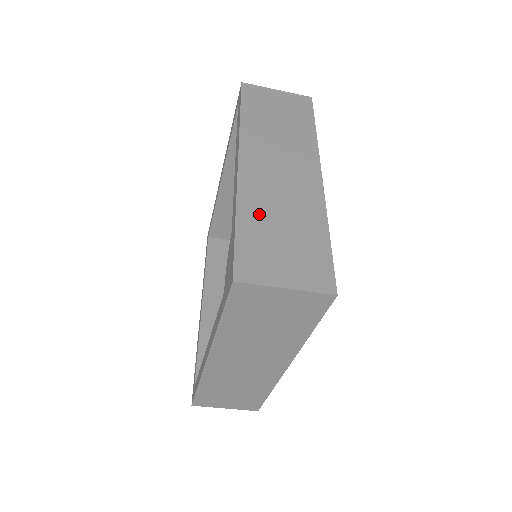
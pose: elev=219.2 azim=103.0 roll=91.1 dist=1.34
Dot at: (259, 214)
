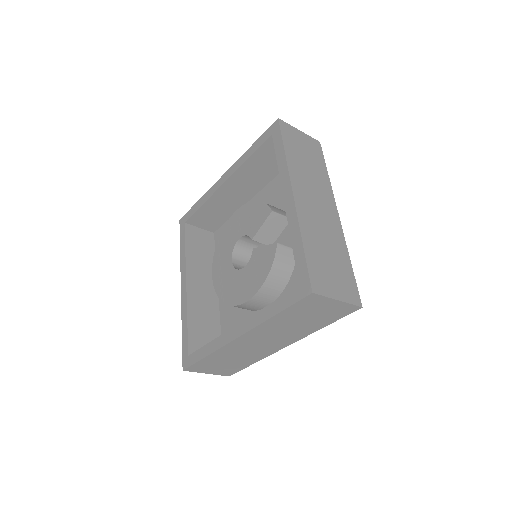
Dot at: (314, 241)
